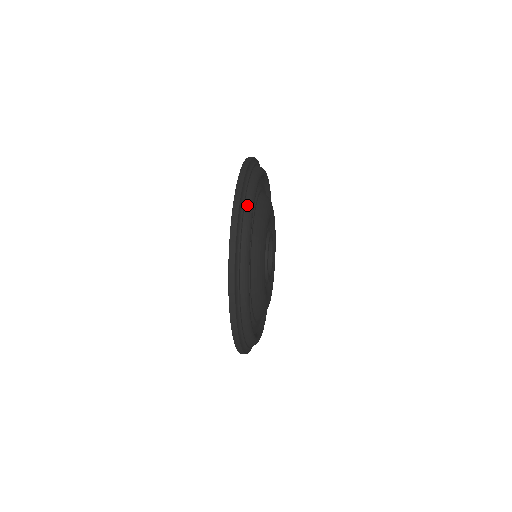
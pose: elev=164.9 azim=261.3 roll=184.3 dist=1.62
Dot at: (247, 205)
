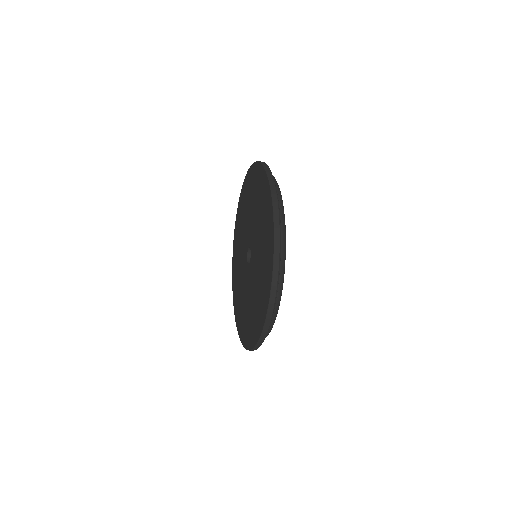
Dot at: occluded
